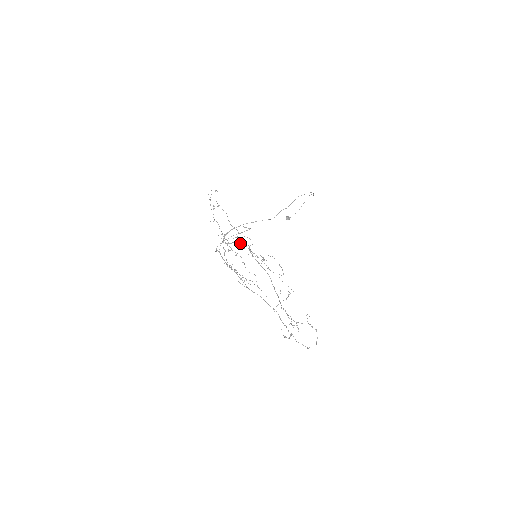
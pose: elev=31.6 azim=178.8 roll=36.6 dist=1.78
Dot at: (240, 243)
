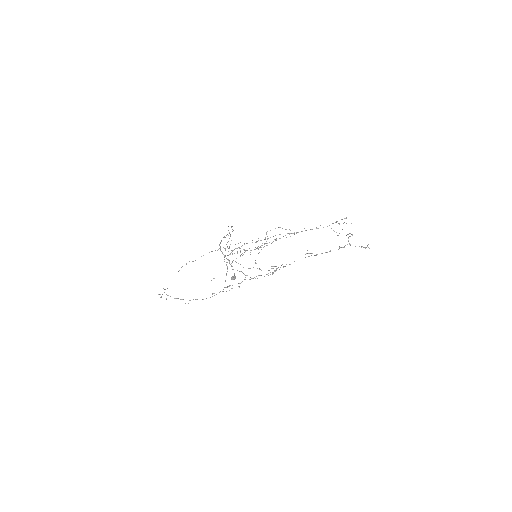
Dot at: occluded
